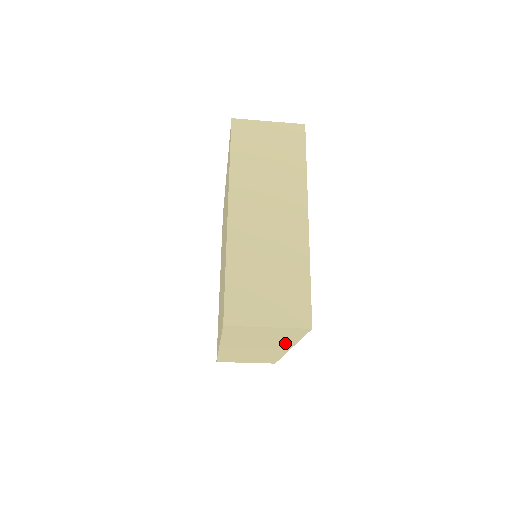
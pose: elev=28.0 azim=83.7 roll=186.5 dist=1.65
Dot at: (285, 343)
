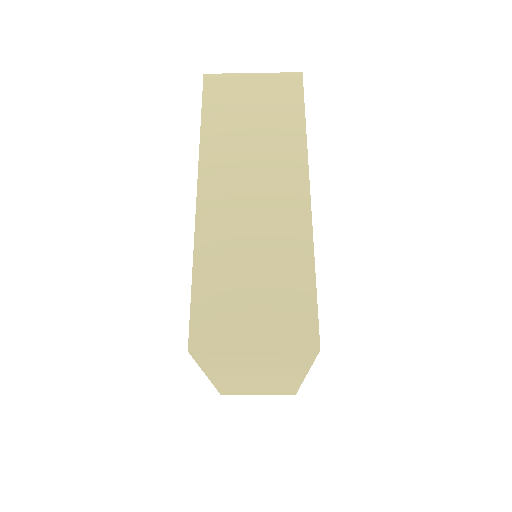
Dot at: (293, 370)
